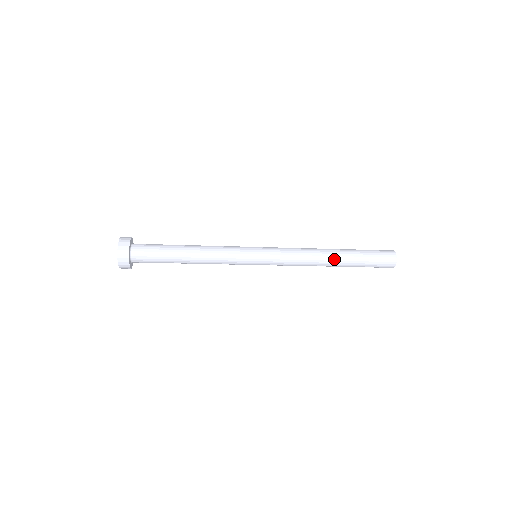
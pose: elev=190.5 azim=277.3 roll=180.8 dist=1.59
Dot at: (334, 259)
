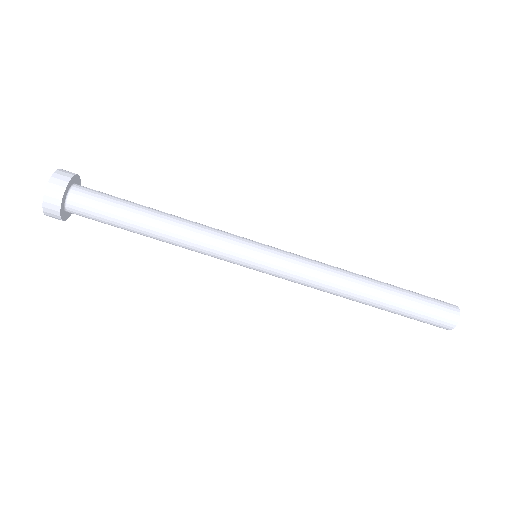
Dot at: (371, 285)
